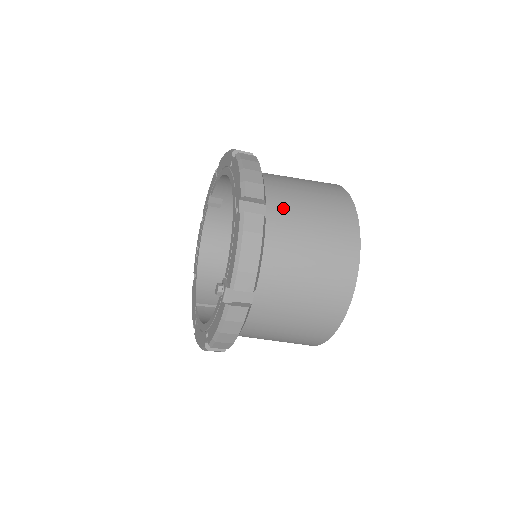
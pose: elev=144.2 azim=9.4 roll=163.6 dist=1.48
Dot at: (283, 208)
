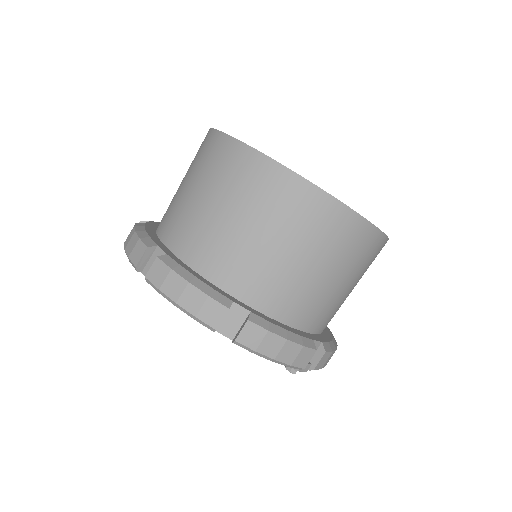
Dot at: (241, 269)
